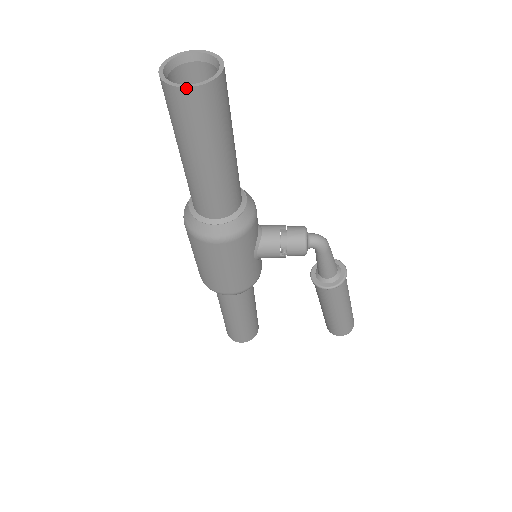
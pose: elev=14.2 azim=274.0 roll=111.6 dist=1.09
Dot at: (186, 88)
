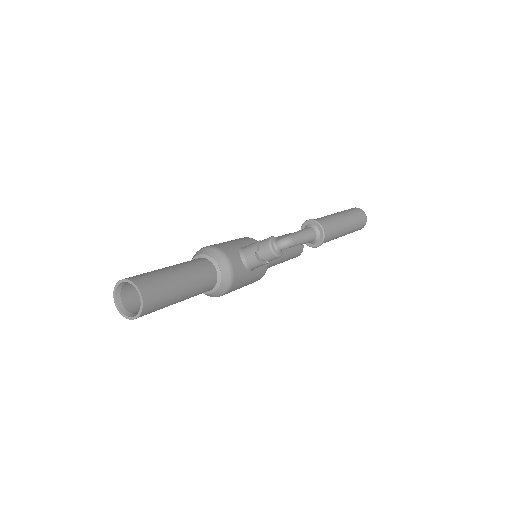
Dot at: occluded
